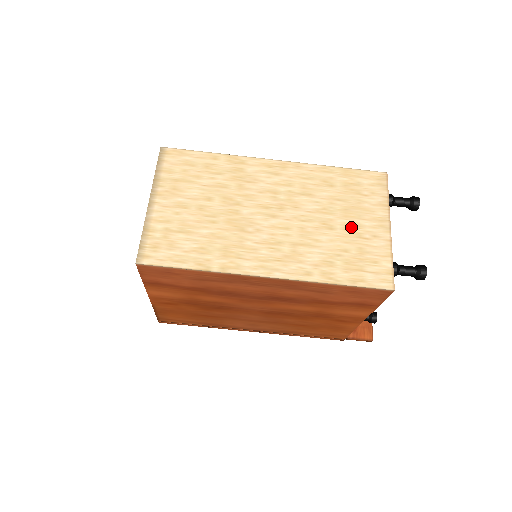
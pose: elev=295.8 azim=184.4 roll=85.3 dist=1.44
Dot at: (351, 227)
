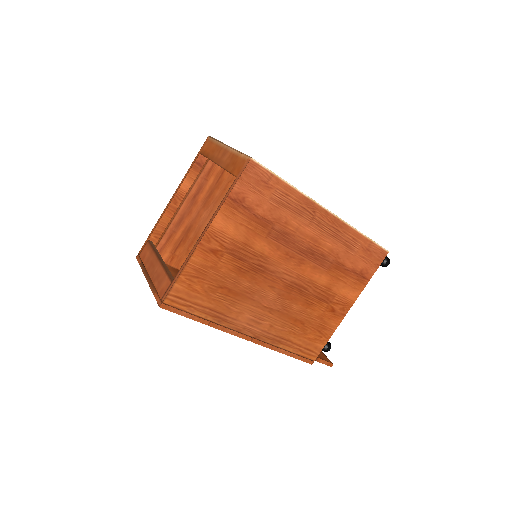
Dot at: occluded
